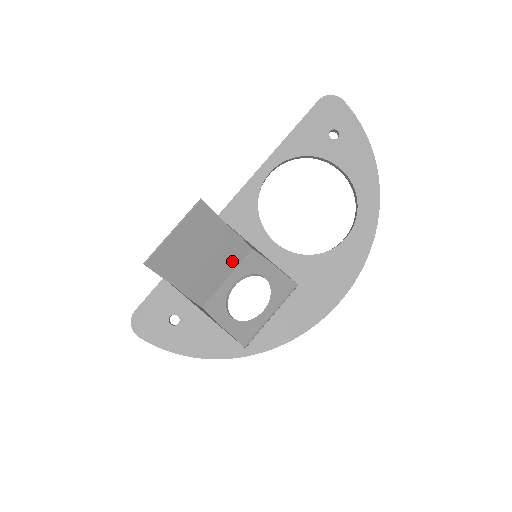
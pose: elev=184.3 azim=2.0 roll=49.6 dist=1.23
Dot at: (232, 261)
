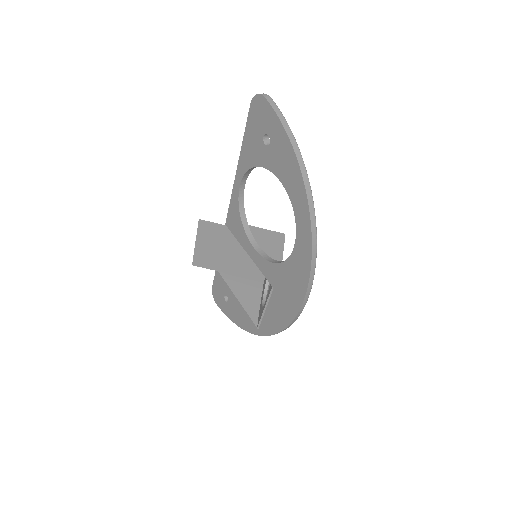
Dot at: occluded
